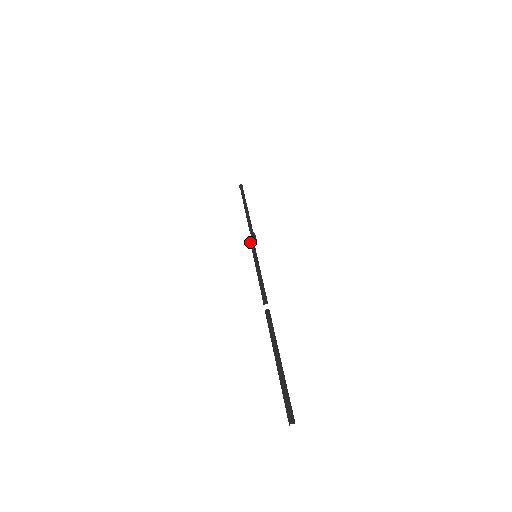
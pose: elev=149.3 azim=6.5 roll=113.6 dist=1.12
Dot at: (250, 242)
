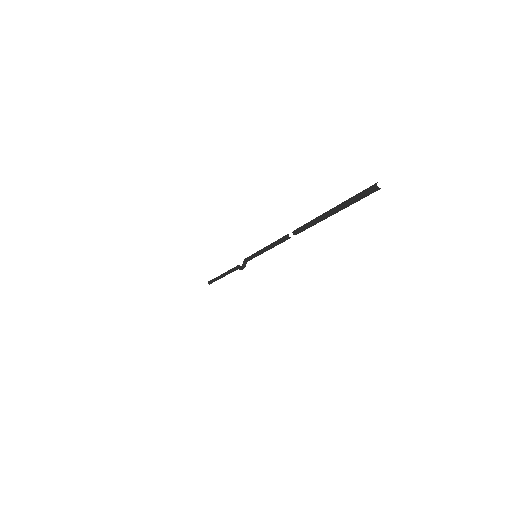
Dot at: (247, 257)
